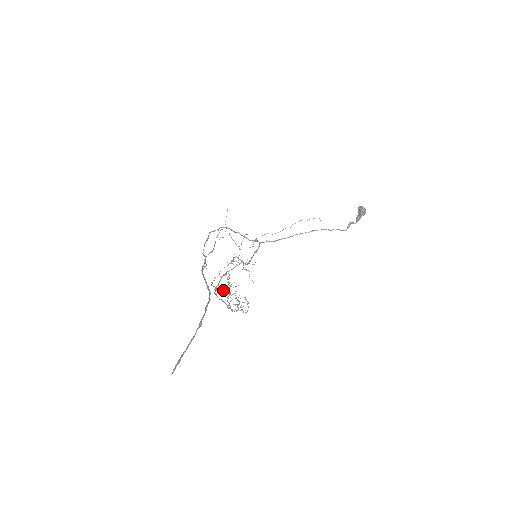
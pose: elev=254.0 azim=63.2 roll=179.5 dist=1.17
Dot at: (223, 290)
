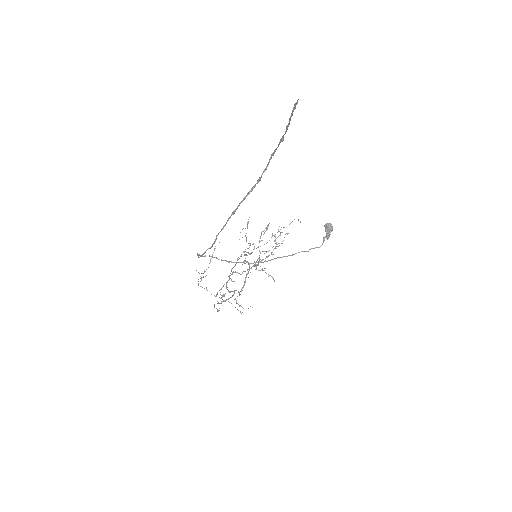
Dot at: (246, 252)
